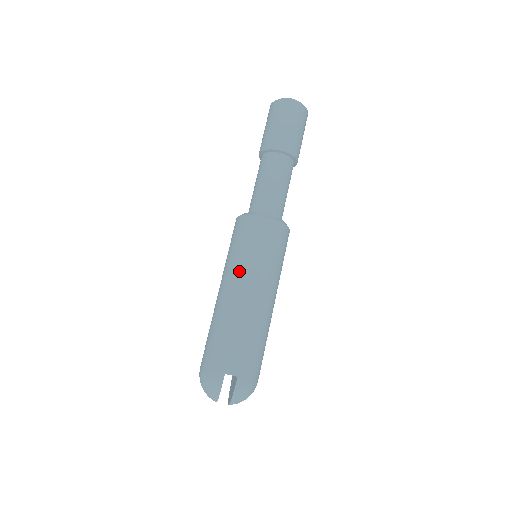
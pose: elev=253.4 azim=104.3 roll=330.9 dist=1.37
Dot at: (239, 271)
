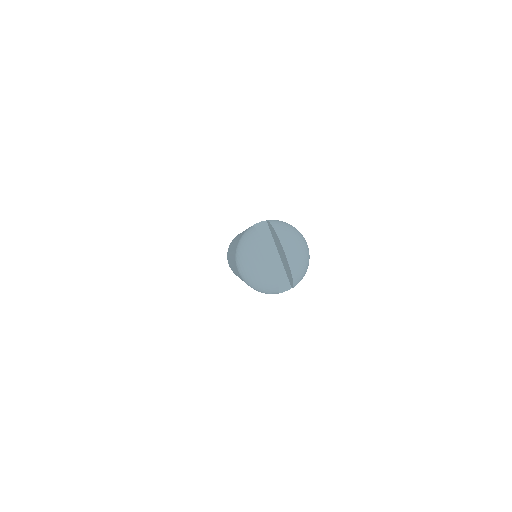
Dot at: occluded
